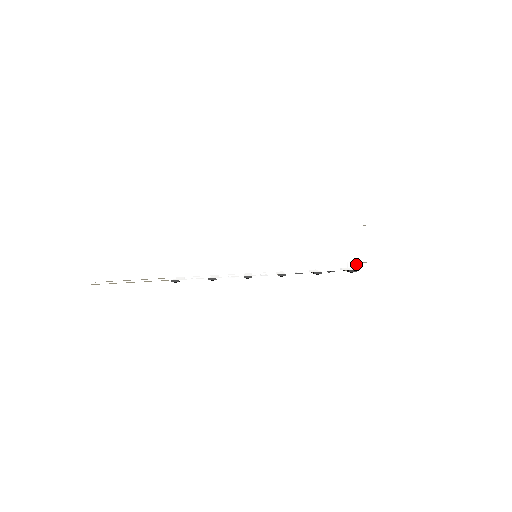
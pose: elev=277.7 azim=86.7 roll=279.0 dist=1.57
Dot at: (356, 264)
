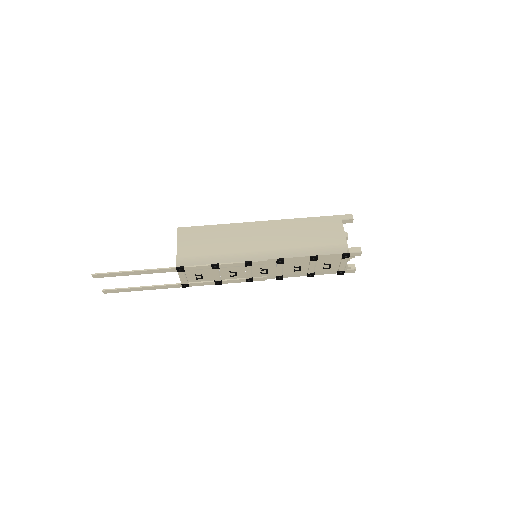
Dot at: (349, 248)
